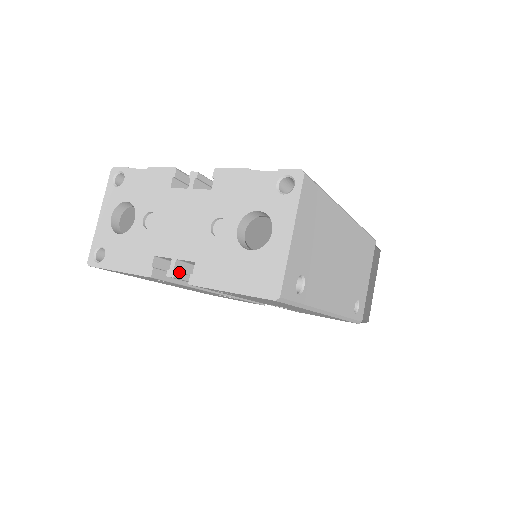
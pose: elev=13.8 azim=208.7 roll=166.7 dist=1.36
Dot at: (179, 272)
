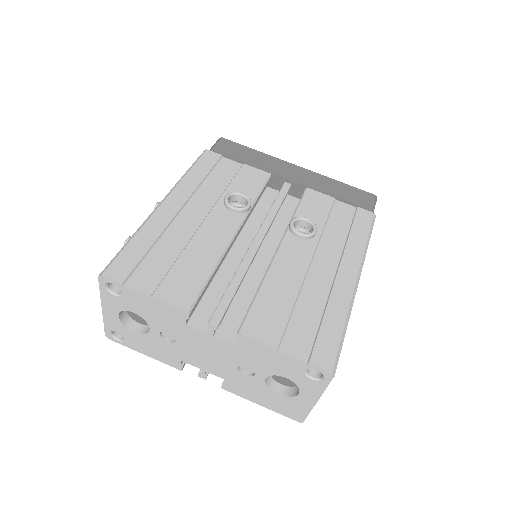
Dot at: occluded
